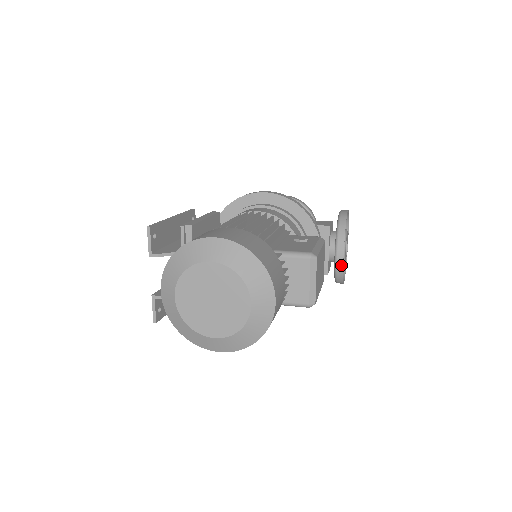
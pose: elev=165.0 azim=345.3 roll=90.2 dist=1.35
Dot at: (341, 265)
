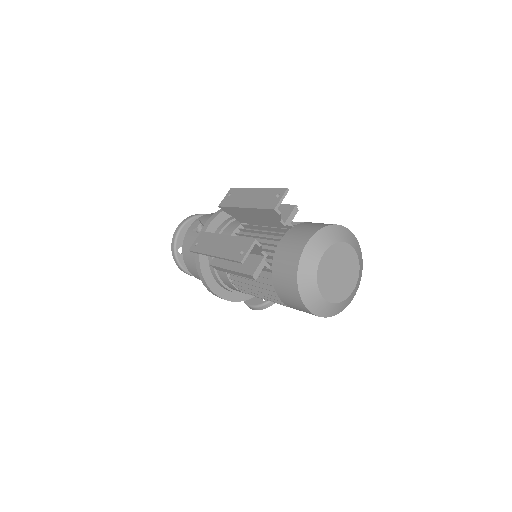
Dot at: occluded
